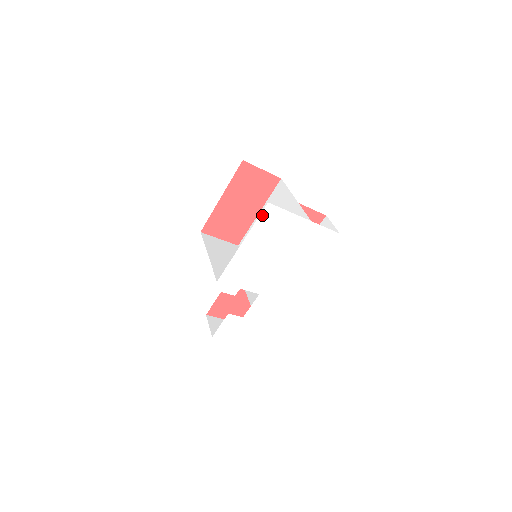
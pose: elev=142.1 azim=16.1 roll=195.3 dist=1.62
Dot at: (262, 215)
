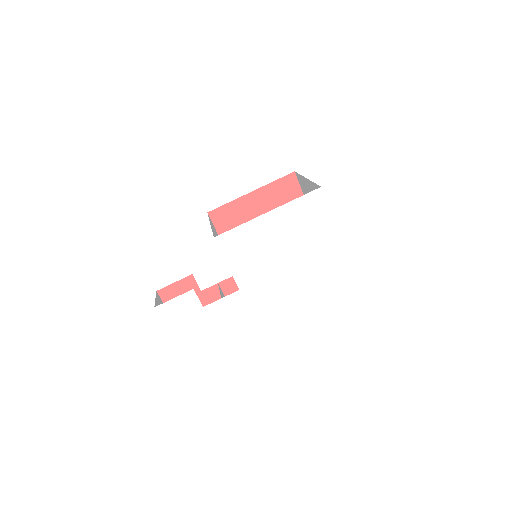
Dot at: (307, 196)
